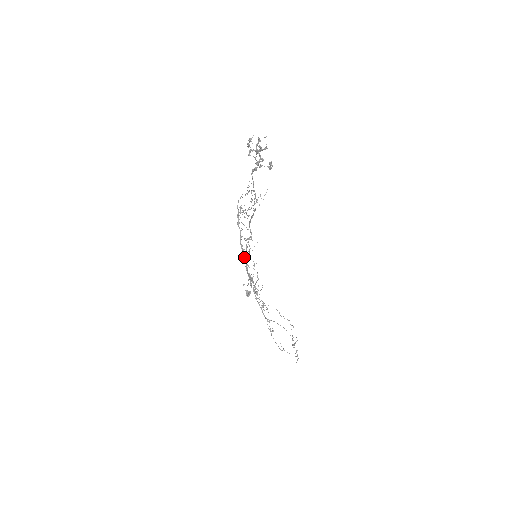
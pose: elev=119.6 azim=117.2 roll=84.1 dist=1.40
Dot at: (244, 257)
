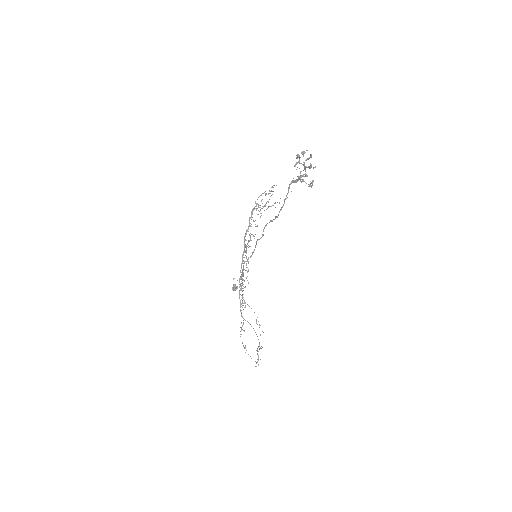
Dot at: (243, 252)
